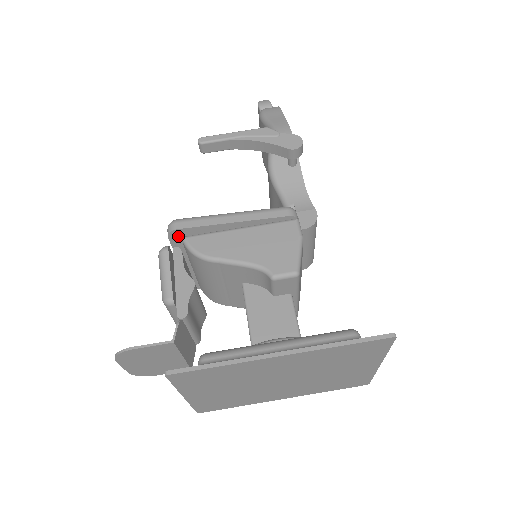
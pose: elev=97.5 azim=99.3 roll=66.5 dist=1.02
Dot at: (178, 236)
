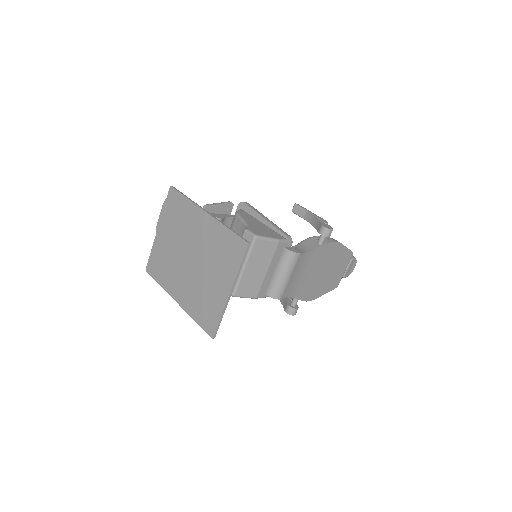
Dot at: (241, 208)
